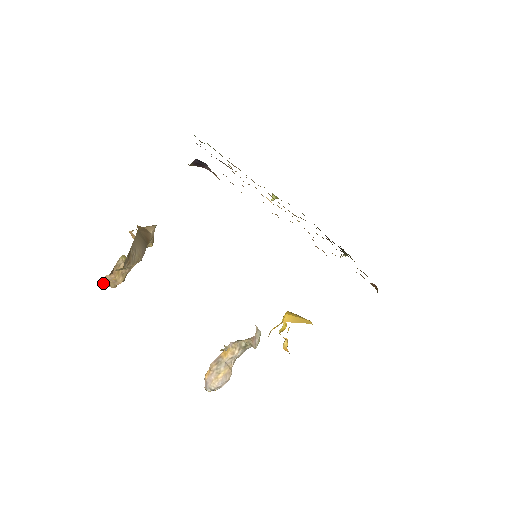
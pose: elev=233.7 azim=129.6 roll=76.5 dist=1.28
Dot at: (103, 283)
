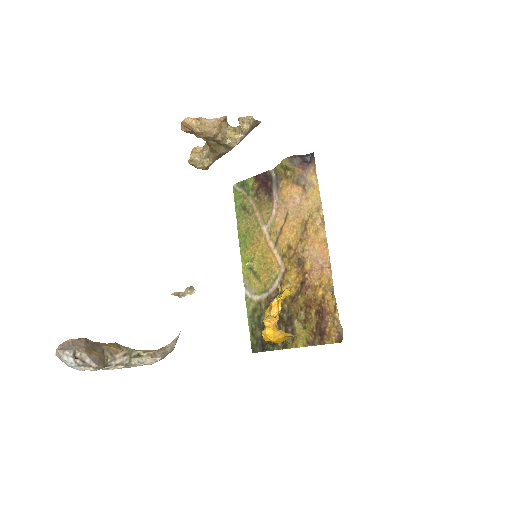
Dot at: (199, 119)
